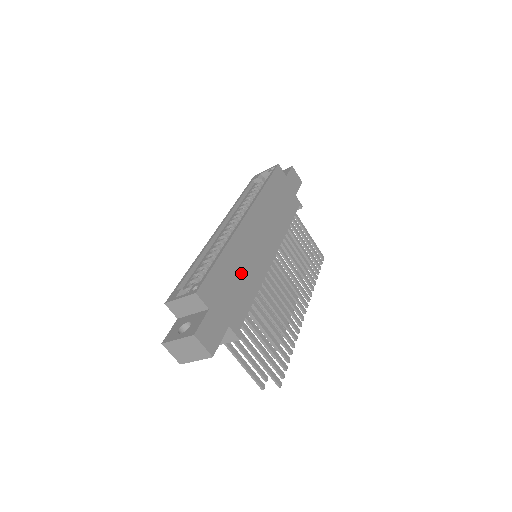
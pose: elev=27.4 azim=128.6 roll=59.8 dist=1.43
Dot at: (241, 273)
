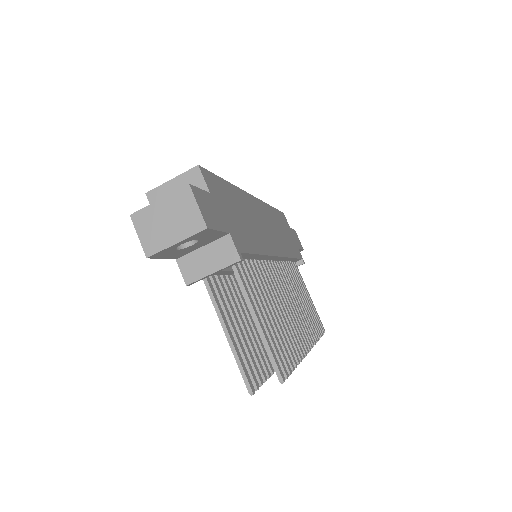
Dot at: (247, 220)
